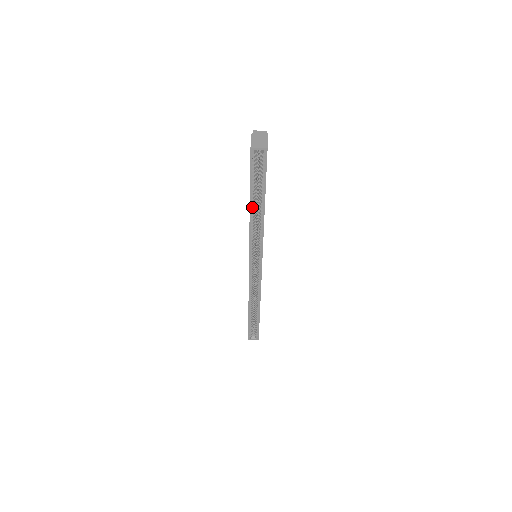
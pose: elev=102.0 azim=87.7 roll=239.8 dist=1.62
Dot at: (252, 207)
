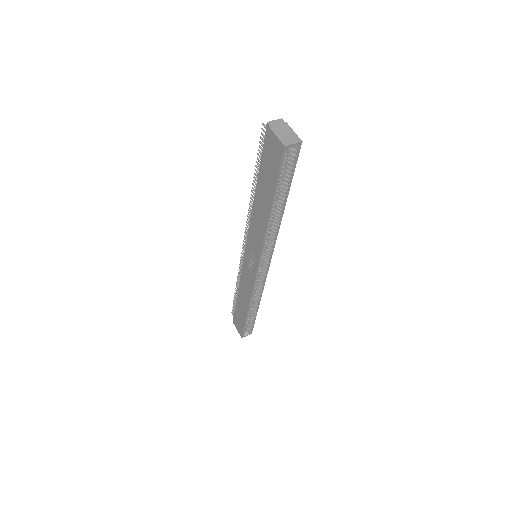
Dot at: (272, 210)
